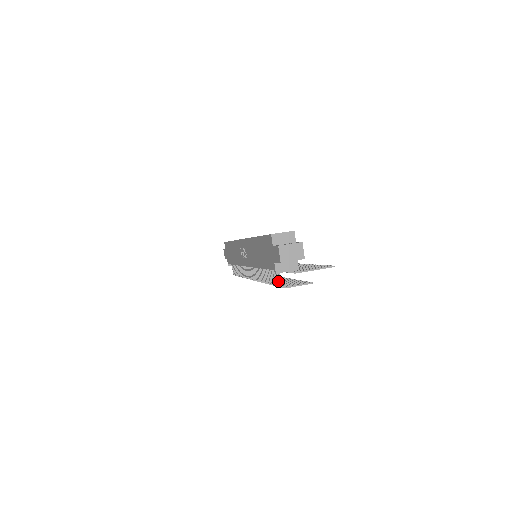
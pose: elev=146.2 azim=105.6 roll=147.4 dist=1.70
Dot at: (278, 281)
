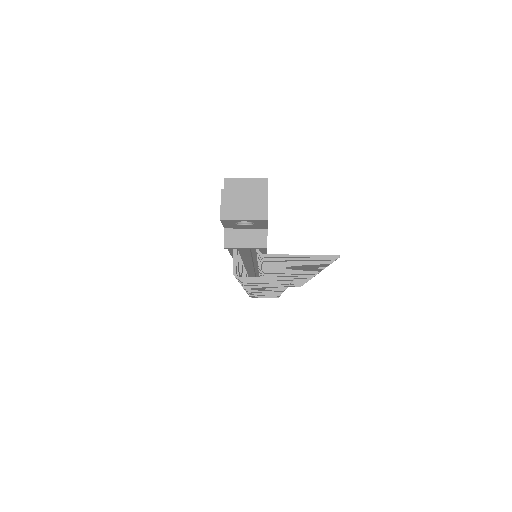
Dot at: (234, 267)
